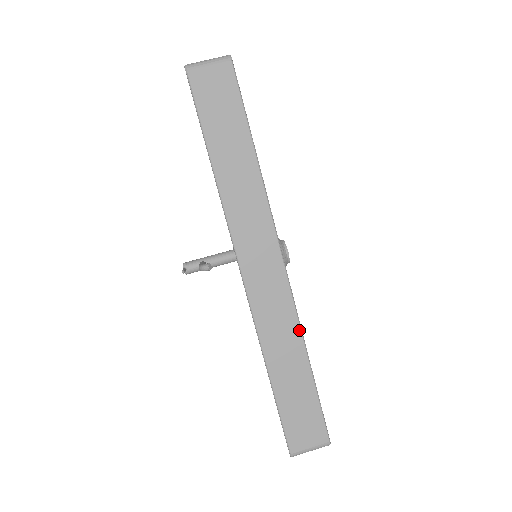
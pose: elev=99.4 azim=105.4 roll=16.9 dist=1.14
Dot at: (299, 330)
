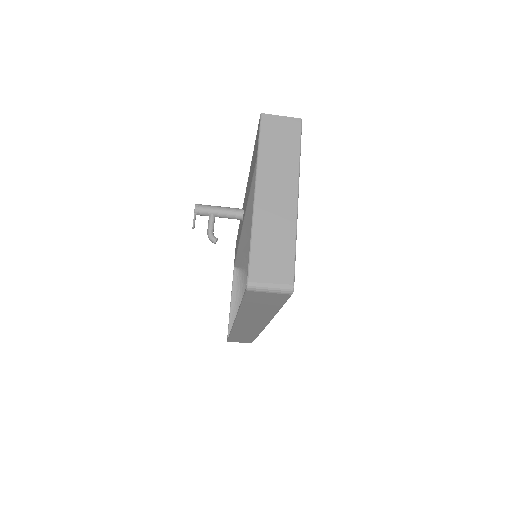
Dot at: (258, 334)
